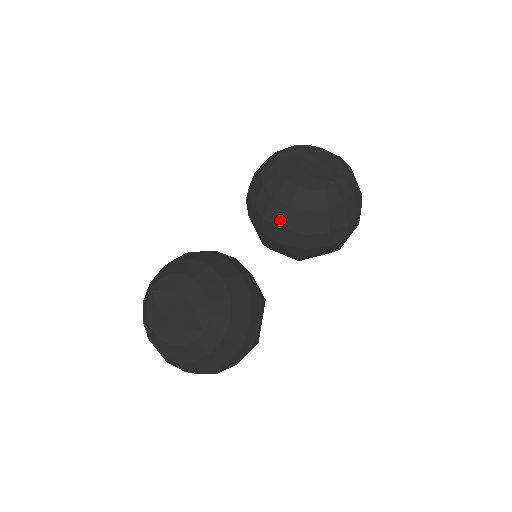
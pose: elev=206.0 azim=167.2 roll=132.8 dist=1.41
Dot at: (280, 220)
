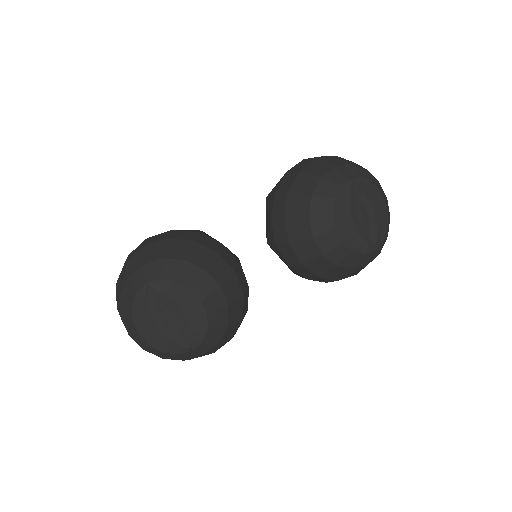
Dot at: (305, 257)
